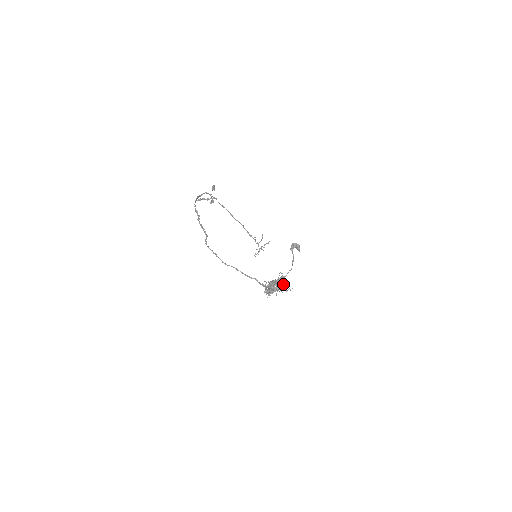
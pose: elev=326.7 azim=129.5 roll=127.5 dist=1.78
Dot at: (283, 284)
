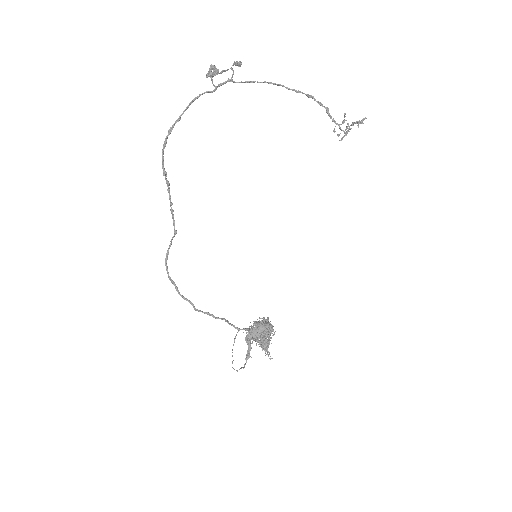
Dot at: (263, 344)
